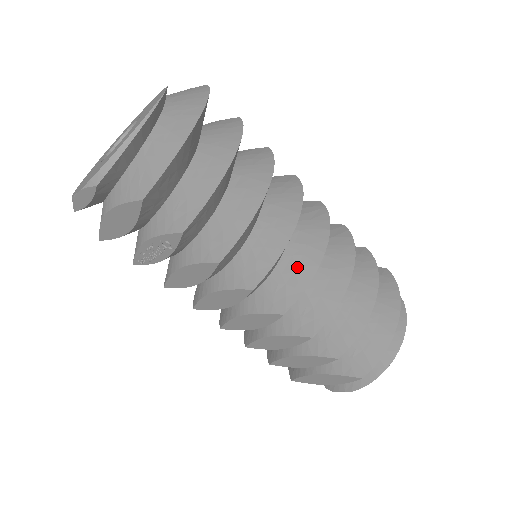
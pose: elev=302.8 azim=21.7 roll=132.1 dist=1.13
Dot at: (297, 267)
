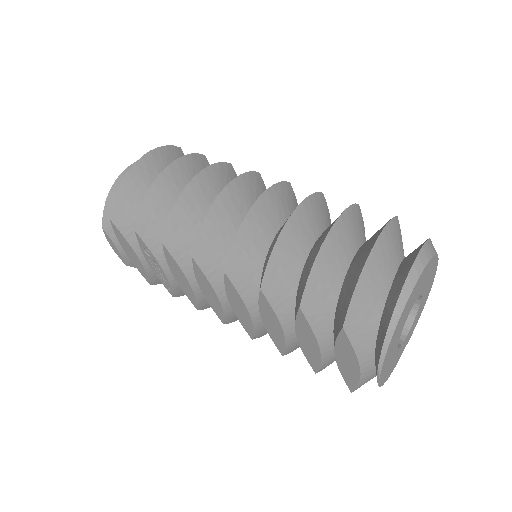
Dot at: occluded
